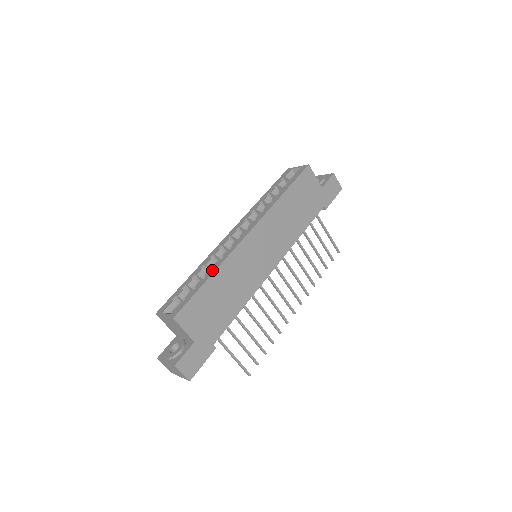
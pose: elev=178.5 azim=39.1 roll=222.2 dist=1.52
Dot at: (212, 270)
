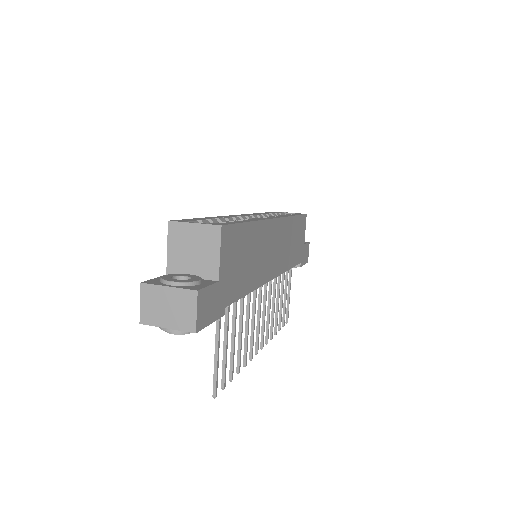
Dot at: occluded
